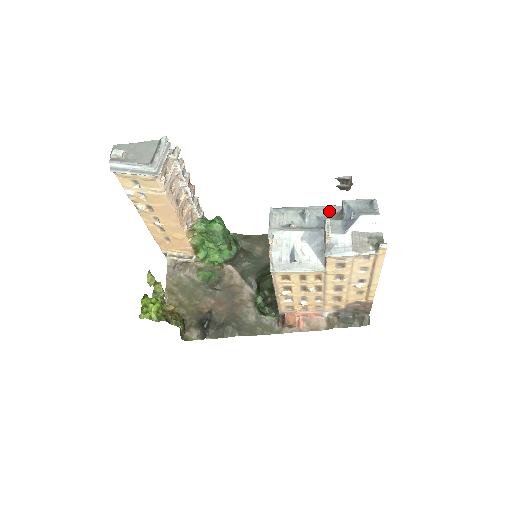
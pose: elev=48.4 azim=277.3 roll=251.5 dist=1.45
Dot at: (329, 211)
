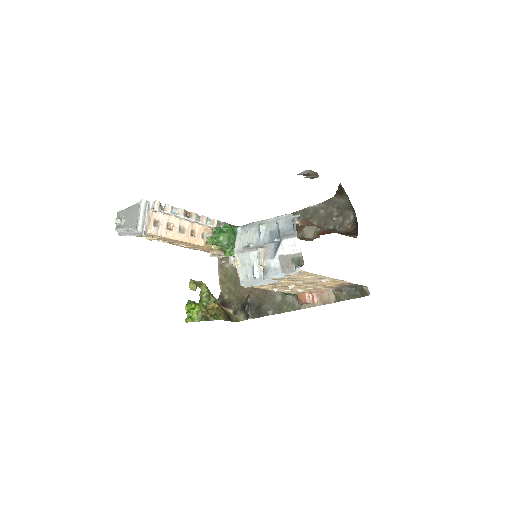
Dot at: occluded
